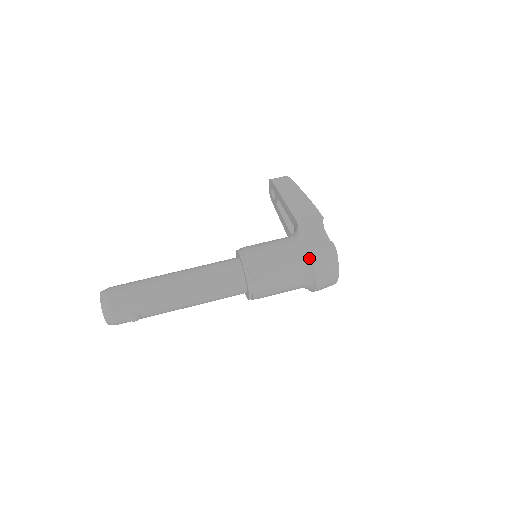
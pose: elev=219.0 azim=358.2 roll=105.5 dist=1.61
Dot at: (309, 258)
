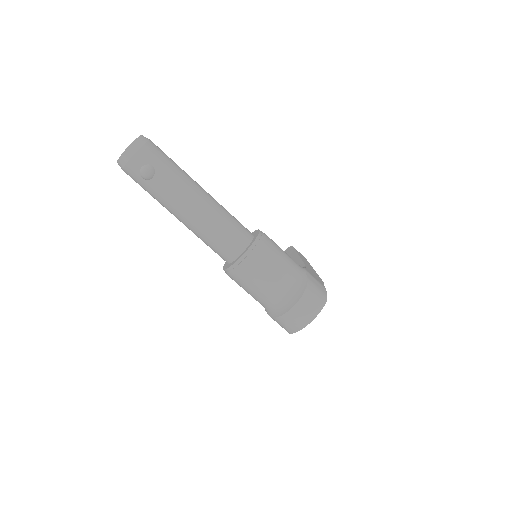
Dot at: (307, 281)
